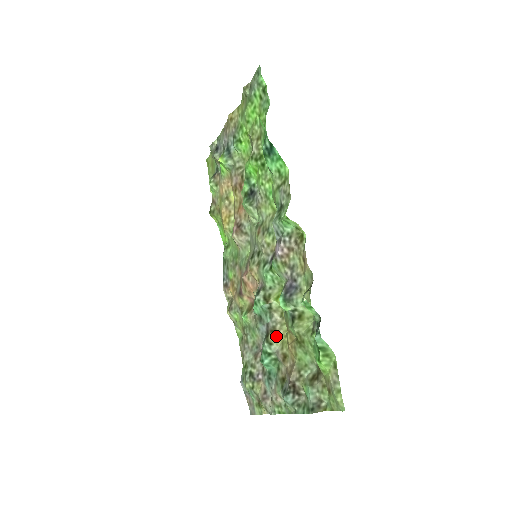
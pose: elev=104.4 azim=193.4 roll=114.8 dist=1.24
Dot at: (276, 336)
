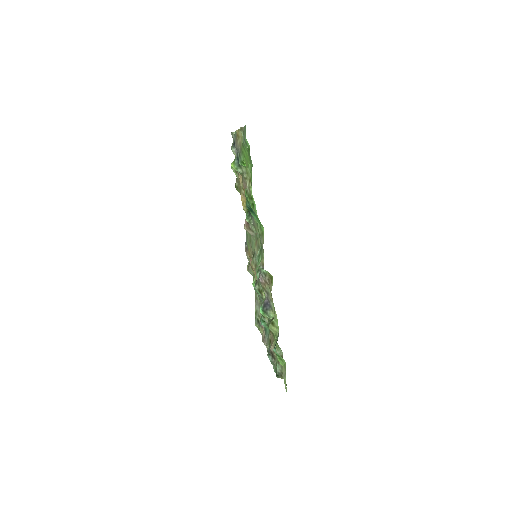
Dot at: occluded
